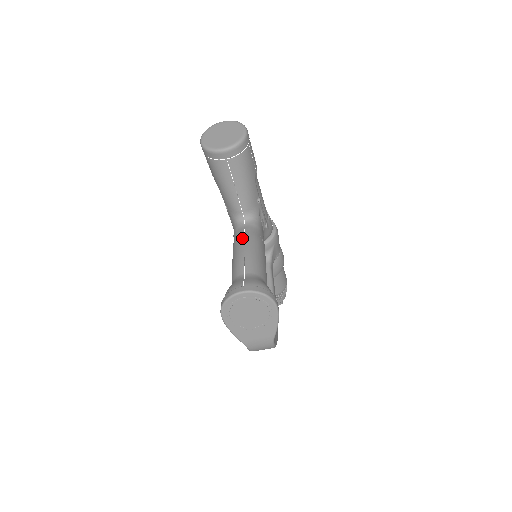
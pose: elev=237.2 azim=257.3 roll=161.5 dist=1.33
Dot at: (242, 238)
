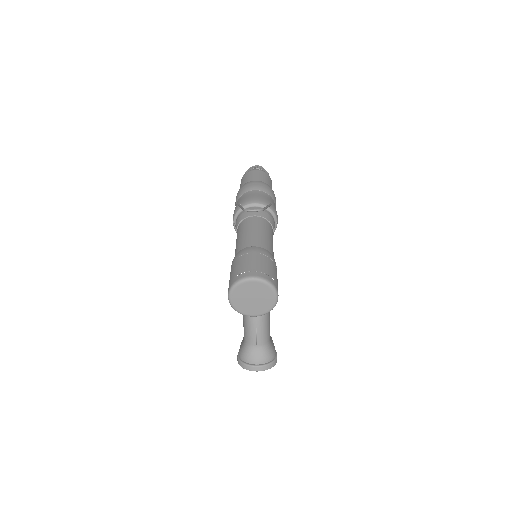
Dot at: occluded
